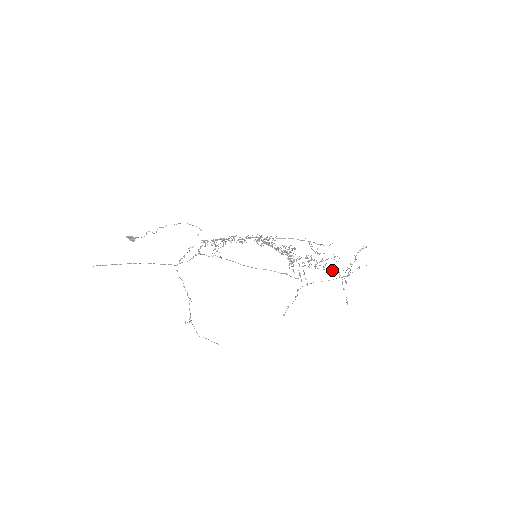
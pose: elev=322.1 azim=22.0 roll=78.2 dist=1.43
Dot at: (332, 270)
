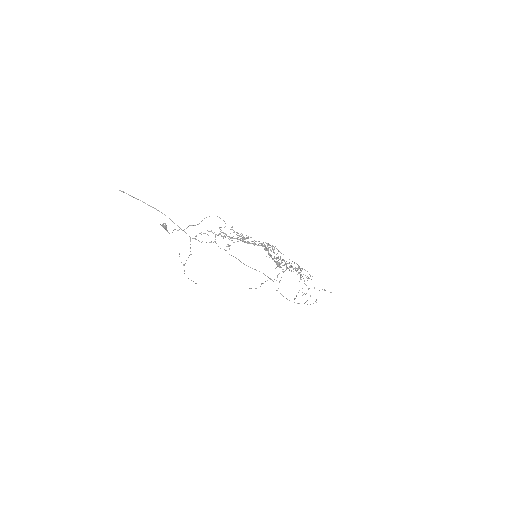
Dot at: (302, 276)
